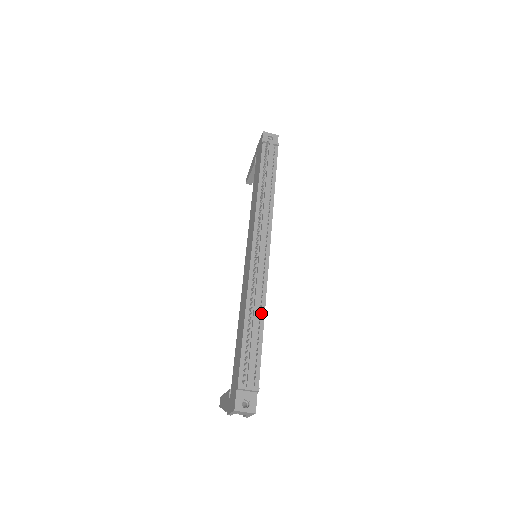
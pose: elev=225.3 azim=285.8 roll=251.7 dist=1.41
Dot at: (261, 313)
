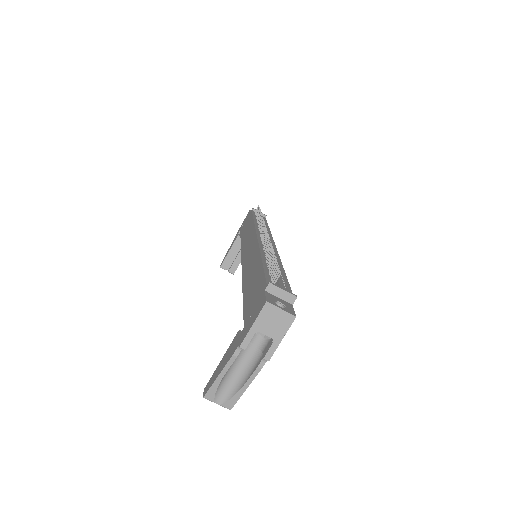
Dot at: (279, 264)
